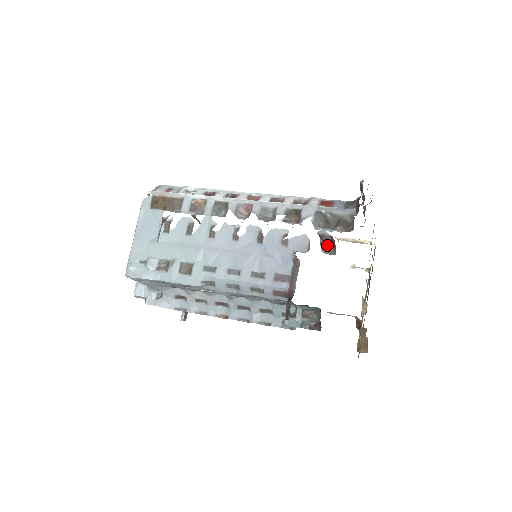
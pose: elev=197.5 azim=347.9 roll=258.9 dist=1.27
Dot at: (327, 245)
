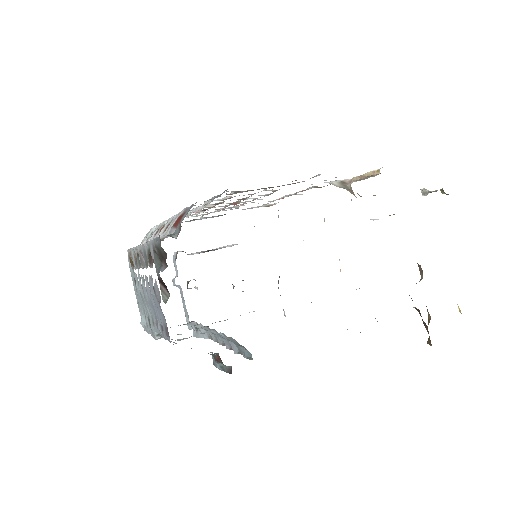
Dot at: (166, 289)
